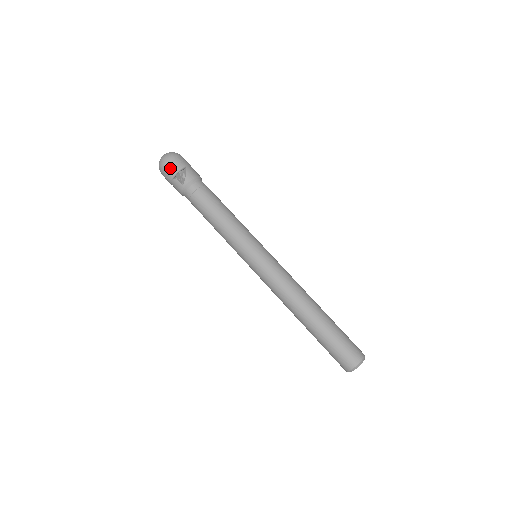
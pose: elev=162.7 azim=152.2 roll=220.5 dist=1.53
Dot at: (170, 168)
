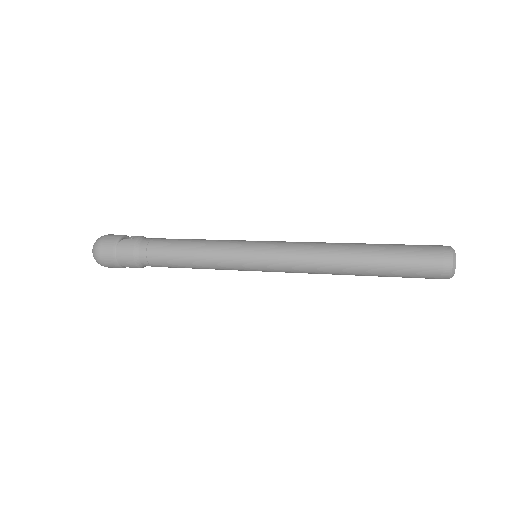
Dot at: (112, 236)
